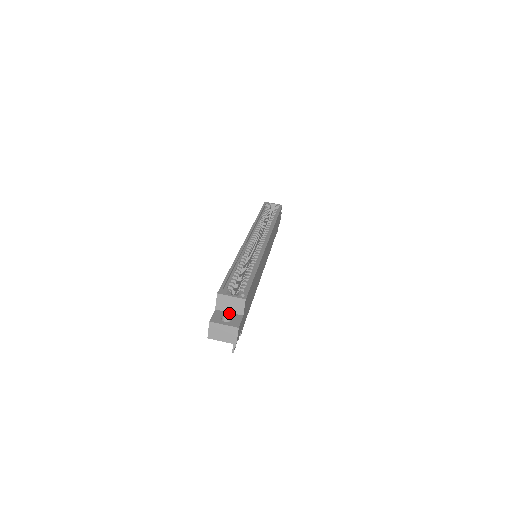
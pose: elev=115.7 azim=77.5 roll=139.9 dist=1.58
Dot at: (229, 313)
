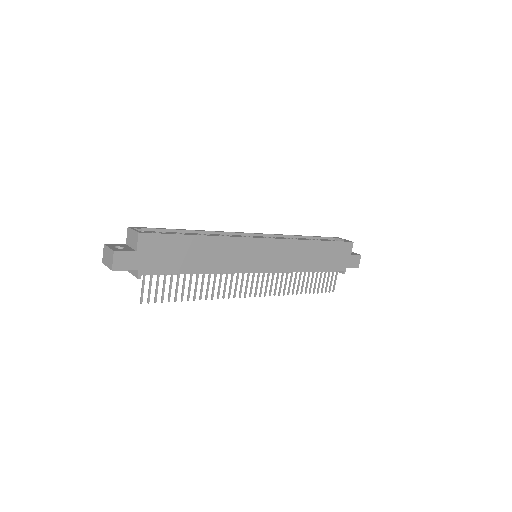
Dot at: (130, 247)
